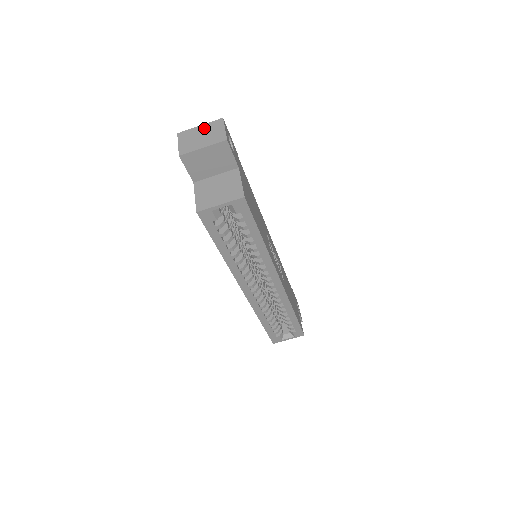
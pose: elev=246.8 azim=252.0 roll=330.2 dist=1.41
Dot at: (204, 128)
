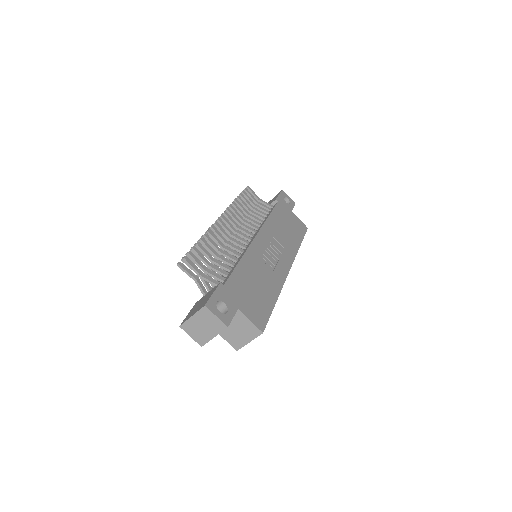
Dot at: (198, 319)
